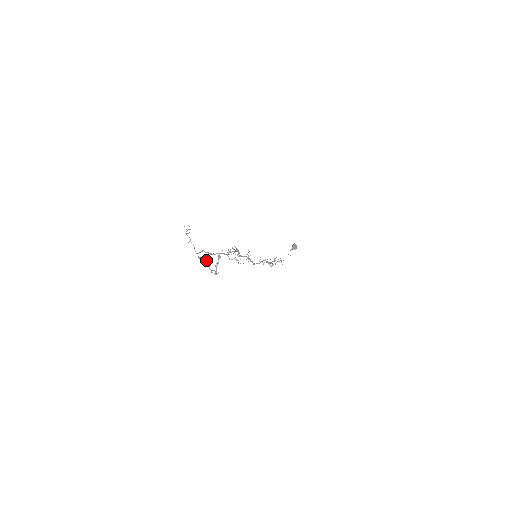
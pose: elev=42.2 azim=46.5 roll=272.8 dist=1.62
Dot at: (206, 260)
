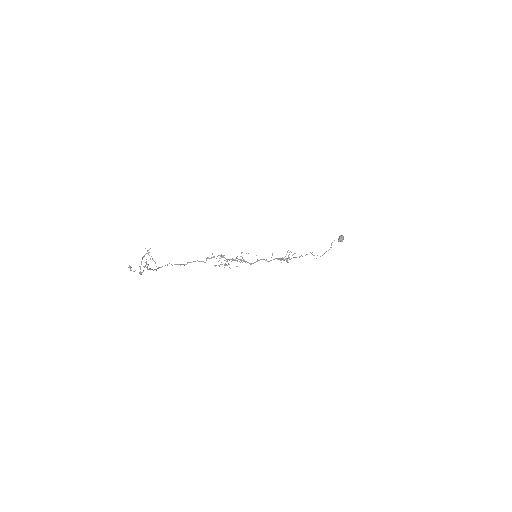
Dot at: (144, 267)
